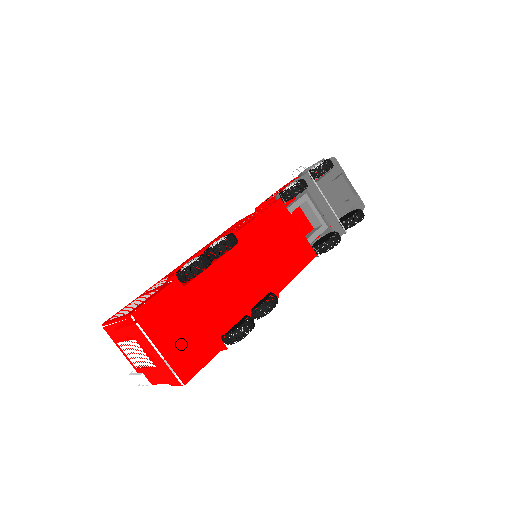
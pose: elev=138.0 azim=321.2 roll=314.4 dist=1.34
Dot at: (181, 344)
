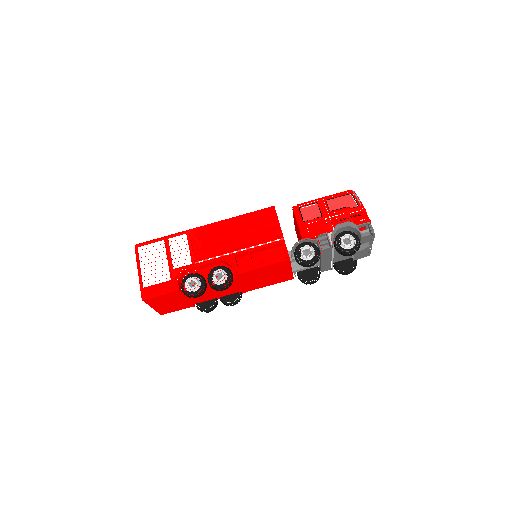
Dot at: (167, 306)
